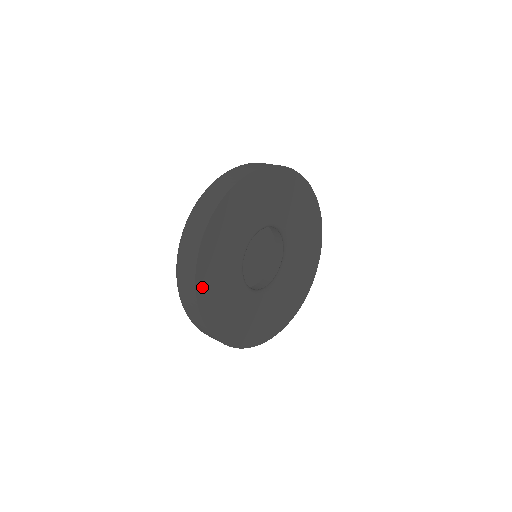
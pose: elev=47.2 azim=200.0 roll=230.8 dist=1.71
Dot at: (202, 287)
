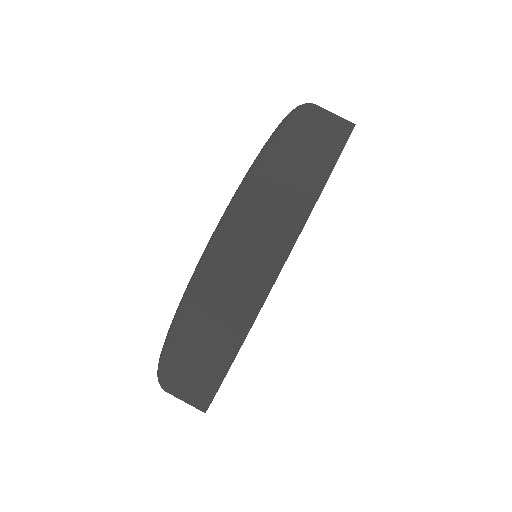
Dot at: occluded
